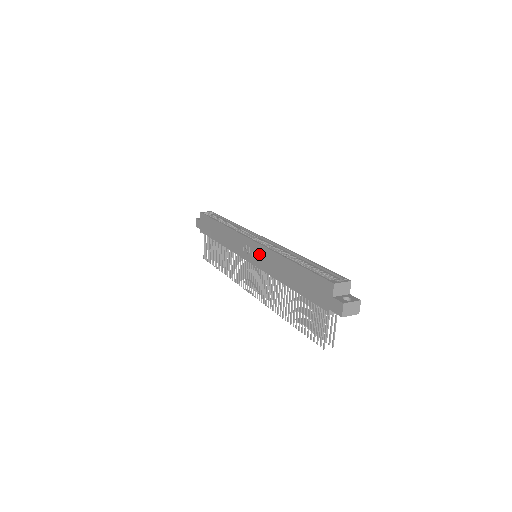
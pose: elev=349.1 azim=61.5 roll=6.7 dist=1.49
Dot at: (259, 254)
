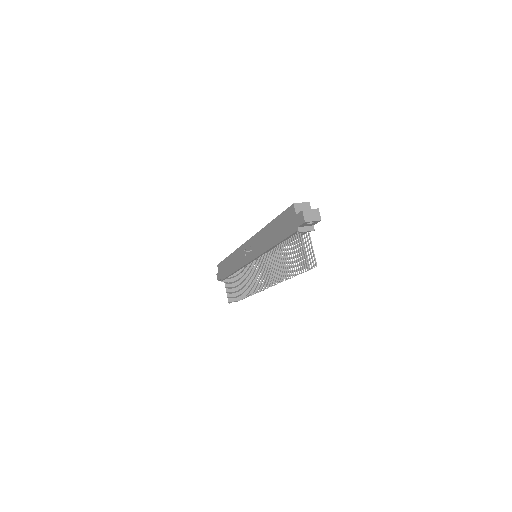
Dot at: (254, 245)
